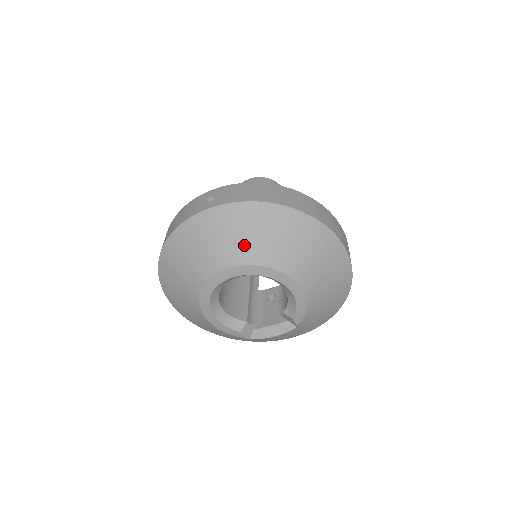
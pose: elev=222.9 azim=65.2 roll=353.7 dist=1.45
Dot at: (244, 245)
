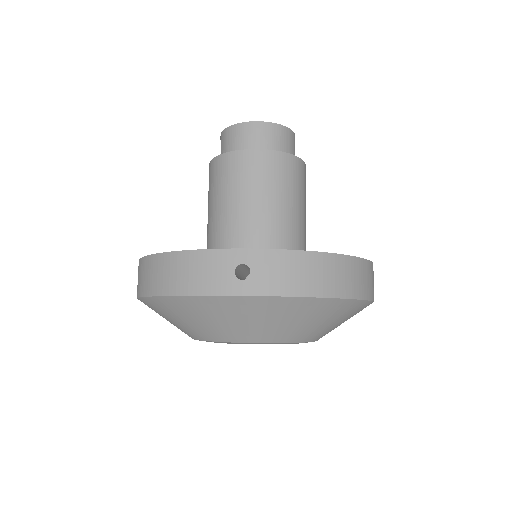
Dot at: (276, 329)
